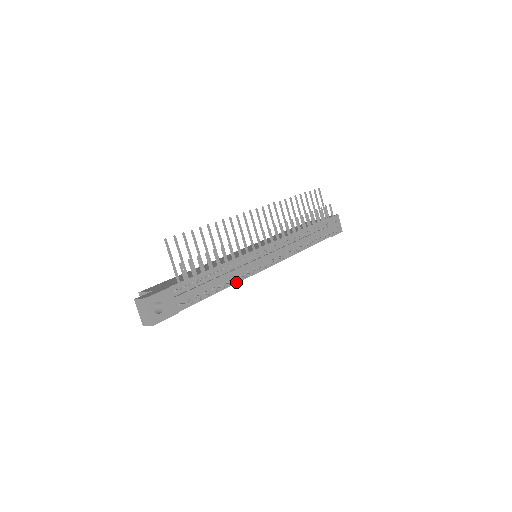
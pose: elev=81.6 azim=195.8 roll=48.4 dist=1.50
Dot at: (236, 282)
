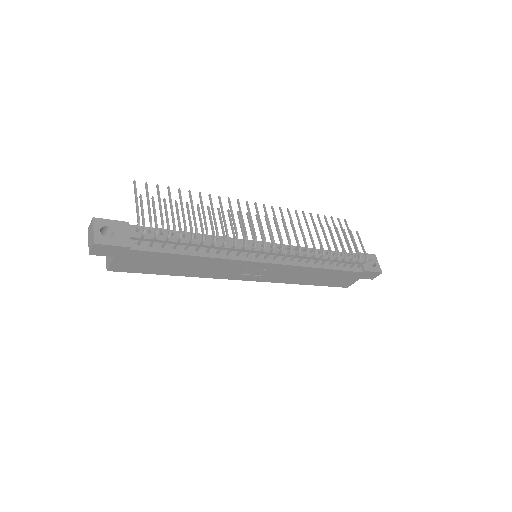
Dot at: (218, 257)
